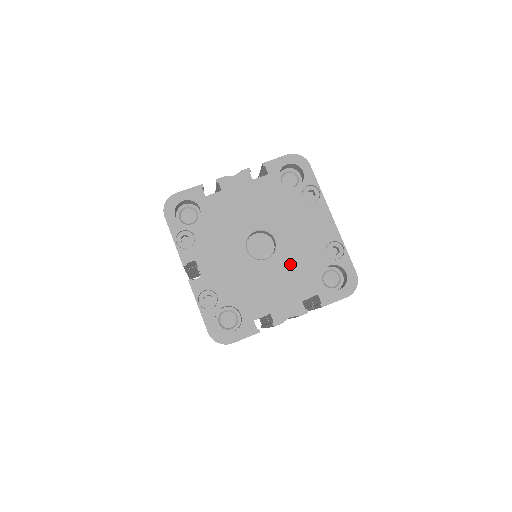
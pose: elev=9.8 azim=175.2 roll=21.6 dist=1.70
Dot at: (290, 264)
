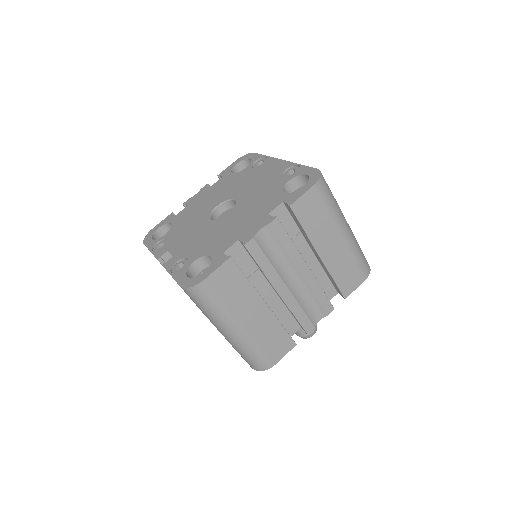
Dot at: (251, 203)
